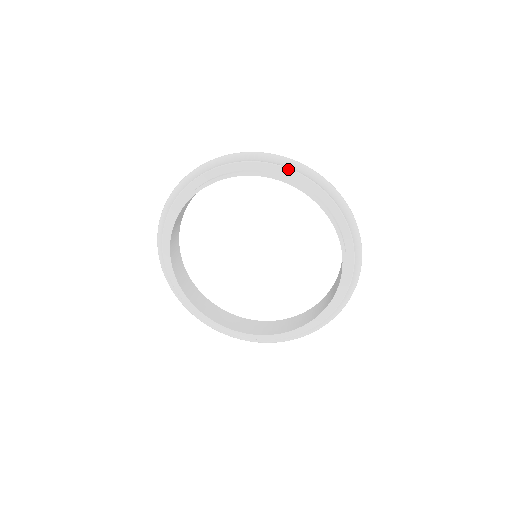
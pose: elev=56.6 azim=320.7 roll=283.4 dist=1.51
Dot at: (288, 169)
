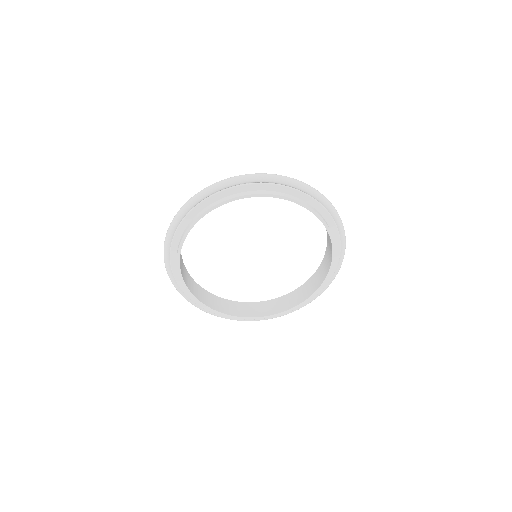
Dot at: (219, 193)
